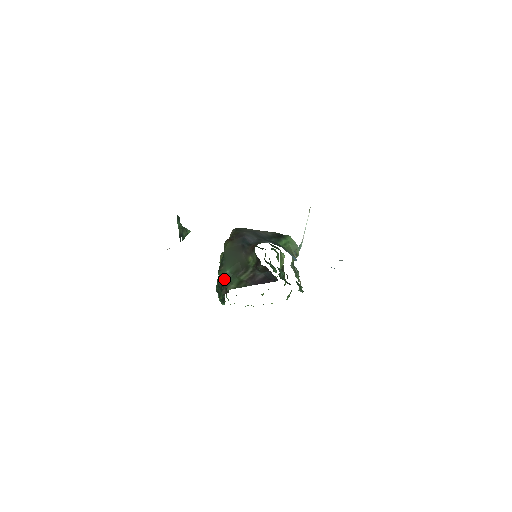
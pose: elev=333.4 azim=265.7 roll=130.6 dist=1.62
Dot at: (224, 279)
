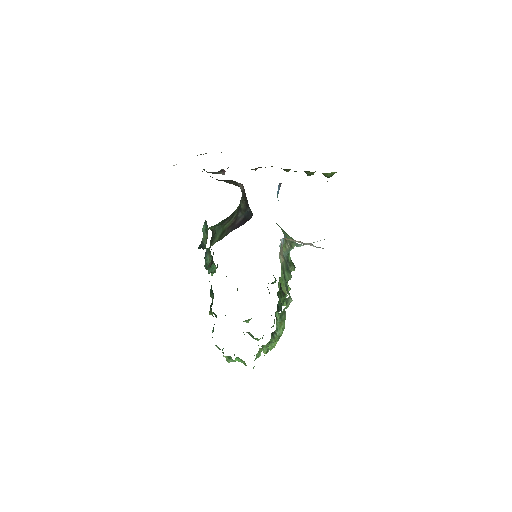
Dot at: (212, 238)
